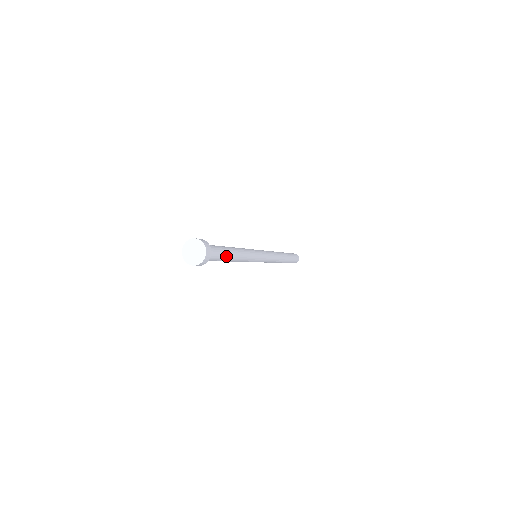
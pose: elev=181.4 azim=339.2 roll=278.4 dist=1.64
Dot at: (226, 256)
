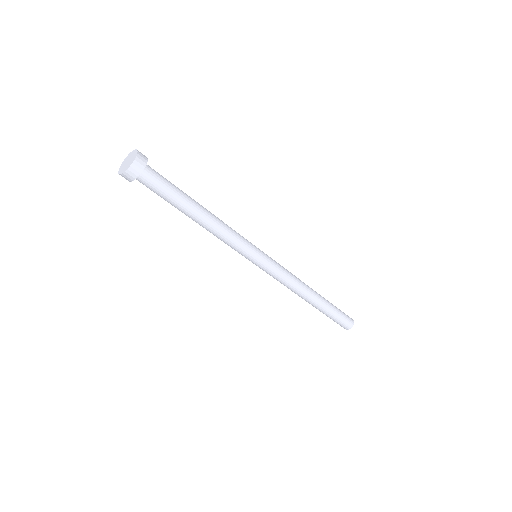
Dot at: (181, 202)
